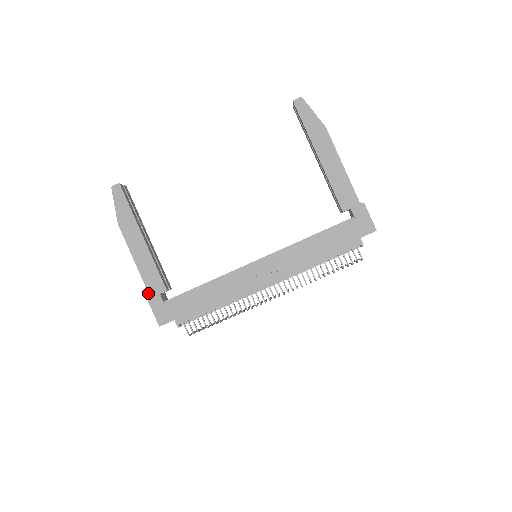
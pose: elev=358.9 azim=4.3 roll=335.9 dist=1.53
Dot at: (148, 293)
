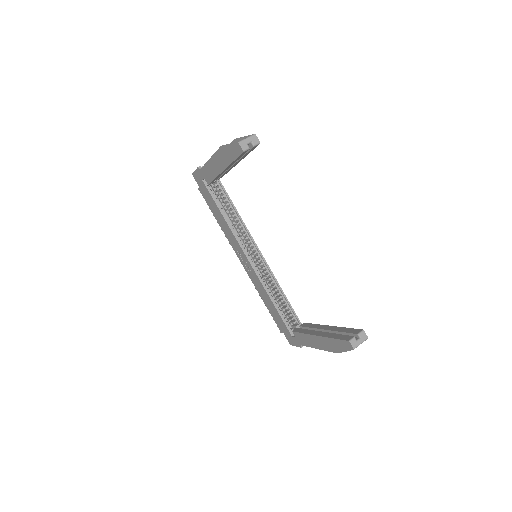
Dot at: (201, 168)
